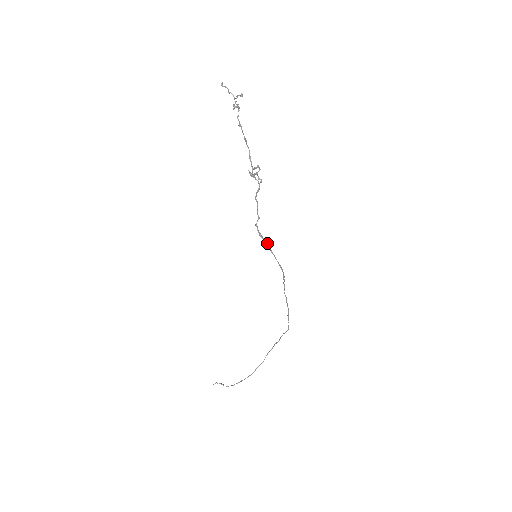
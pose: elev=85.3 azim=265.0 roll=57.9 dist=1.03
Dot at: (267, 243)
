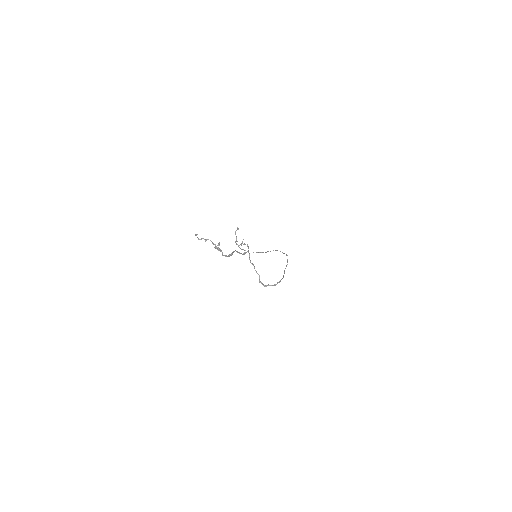
Dot at: (271, 285)
